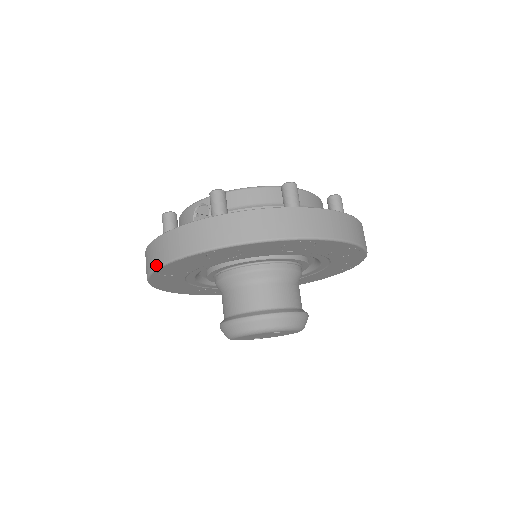
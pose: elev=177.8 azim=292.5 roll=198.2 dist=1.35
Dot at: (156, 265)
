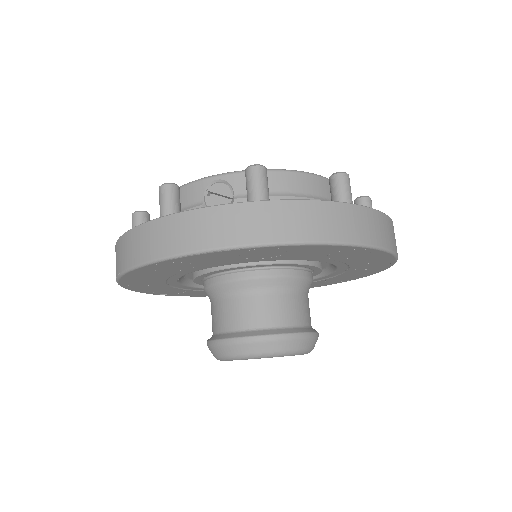
Dot at: (157, 256)
